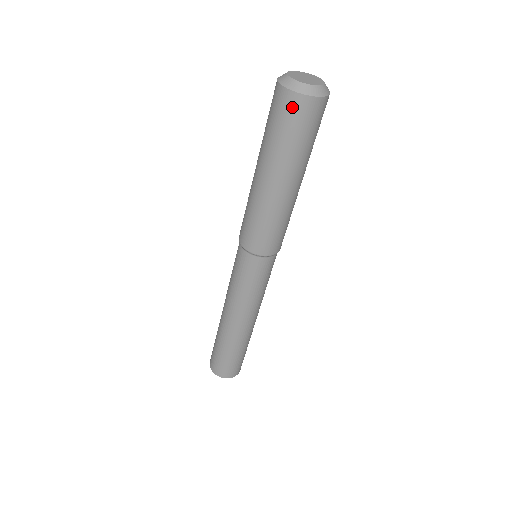
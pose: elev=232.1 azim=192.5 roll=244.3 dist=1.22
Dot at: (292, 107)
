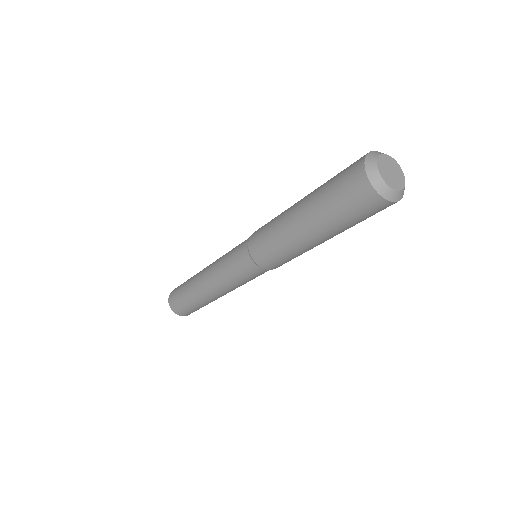
Dot at: (358, 189)
